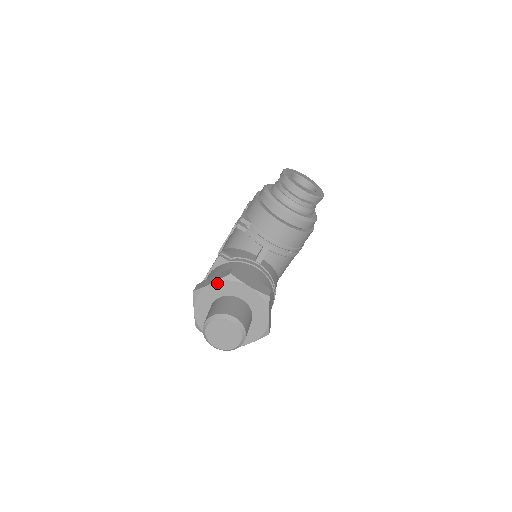
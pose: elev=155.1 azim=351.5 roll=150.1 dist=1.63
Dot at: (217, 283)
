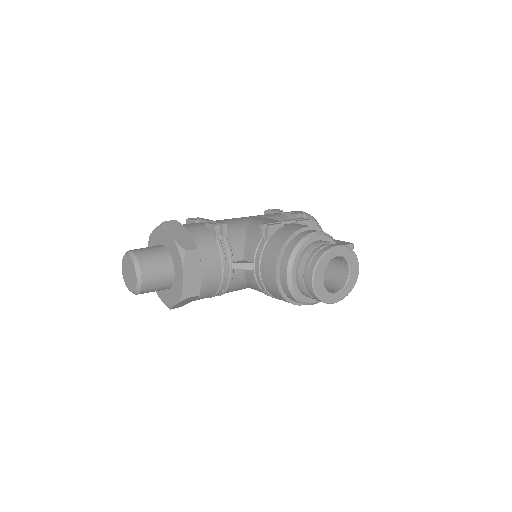
Dot at: (174, 242)
